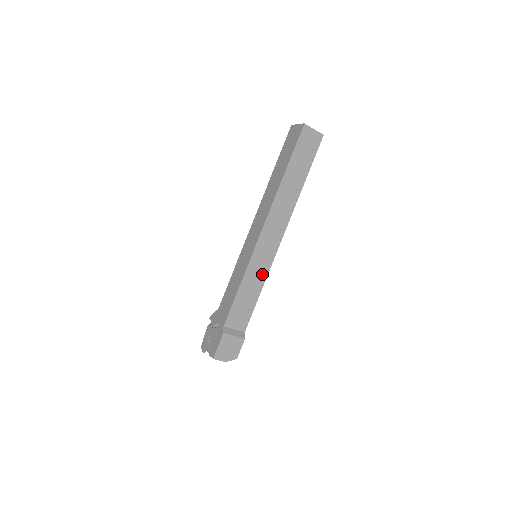
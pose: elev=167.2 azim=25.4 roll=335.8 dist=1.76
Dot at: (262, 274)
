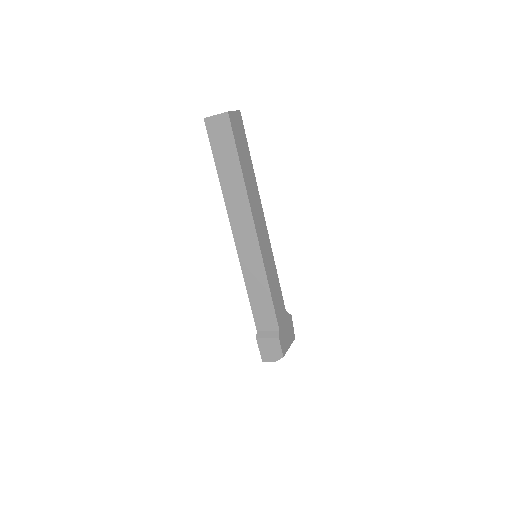
Dot at: (260, 274)
